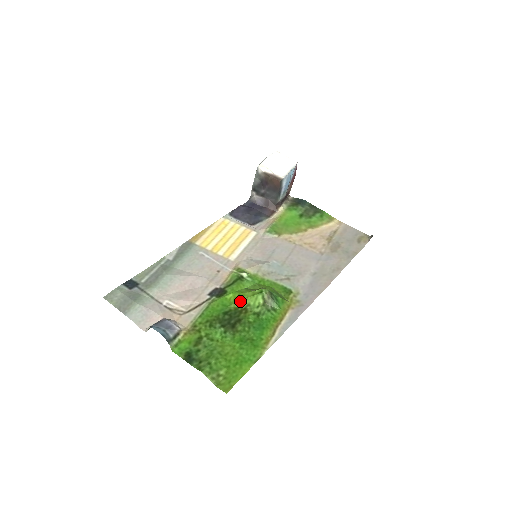
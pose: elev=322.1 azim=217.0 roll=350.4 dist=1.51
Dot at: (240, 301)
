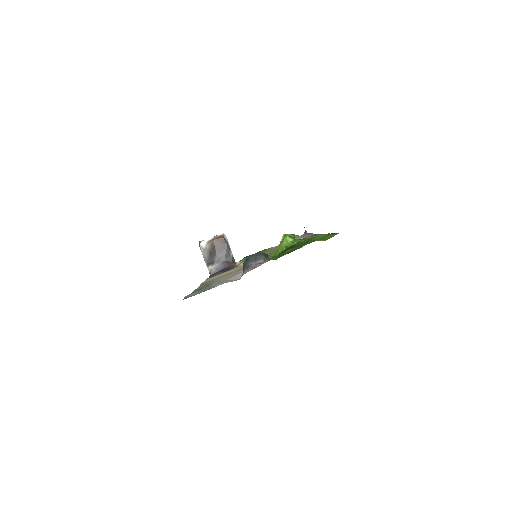
Dot at: (279, 250)
